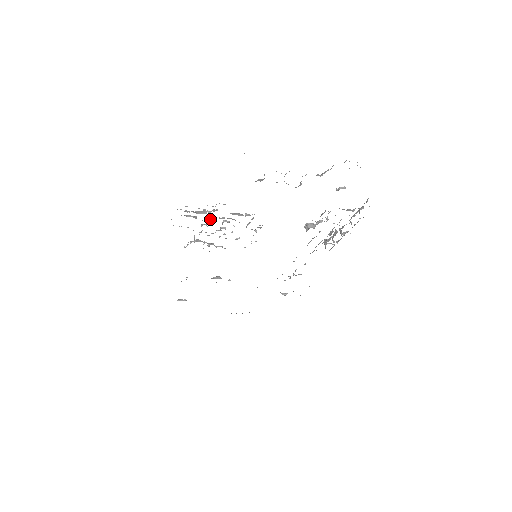
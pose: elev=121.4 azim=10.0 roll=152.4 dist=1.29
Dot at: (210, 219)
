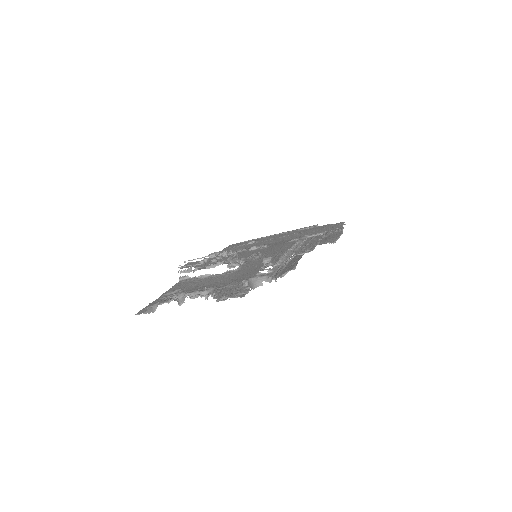
Dot at: (195, 277)
